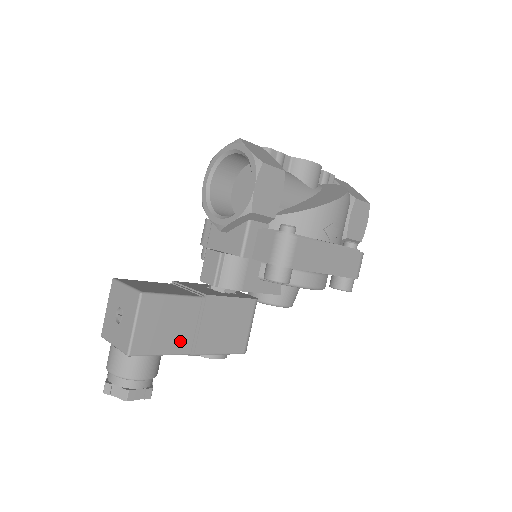
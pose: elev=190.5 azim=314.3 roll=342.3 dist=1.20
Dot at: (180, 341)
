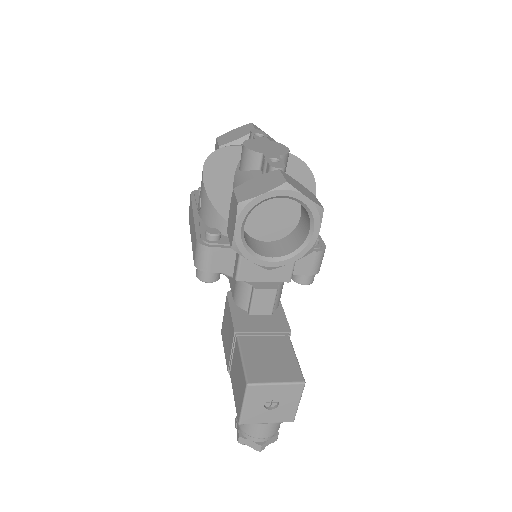
Dot at: occluded
